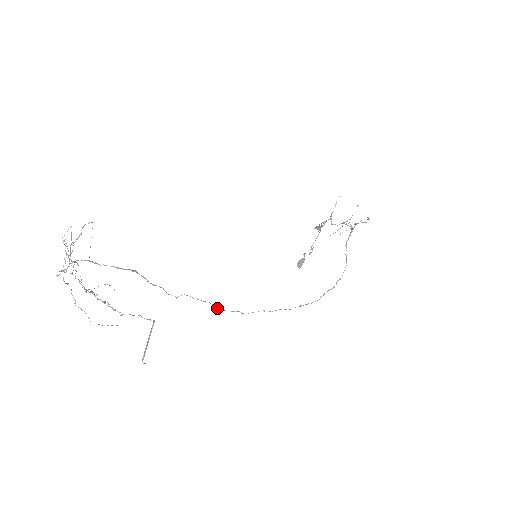
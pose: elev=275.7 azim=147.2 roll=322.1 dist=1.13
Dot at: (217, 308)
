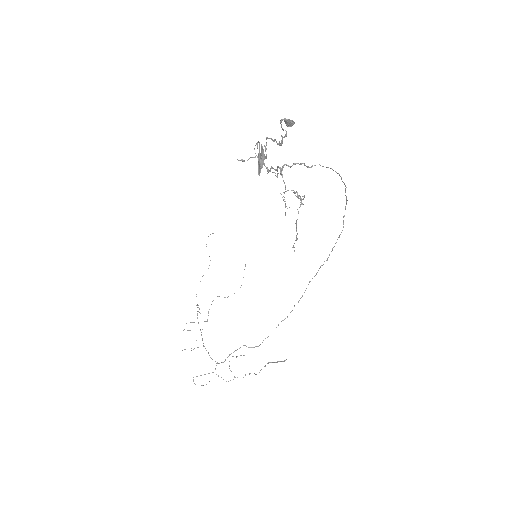
Dot at: occluded
